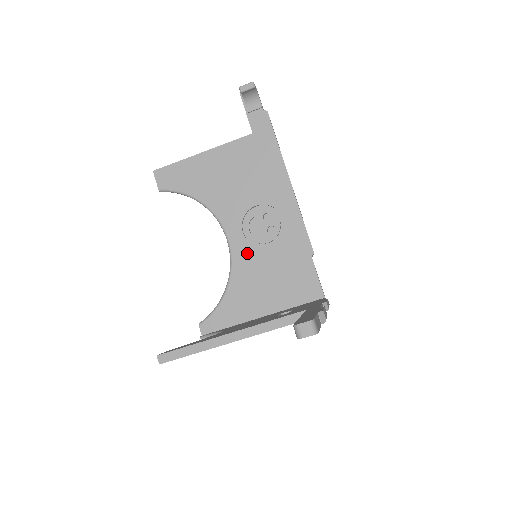
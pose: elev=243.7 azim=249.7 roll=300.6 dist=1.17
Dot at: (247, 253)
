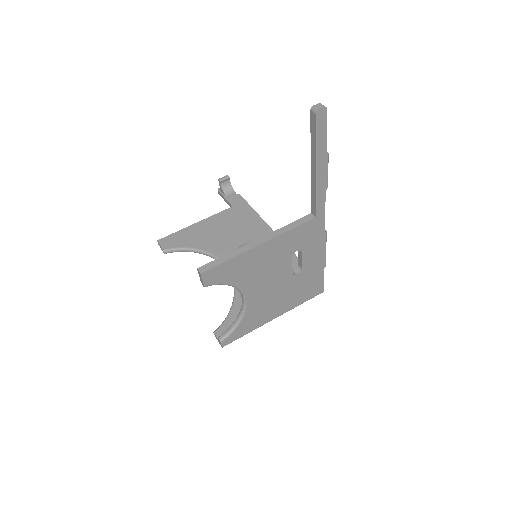
Dot at: occluded
